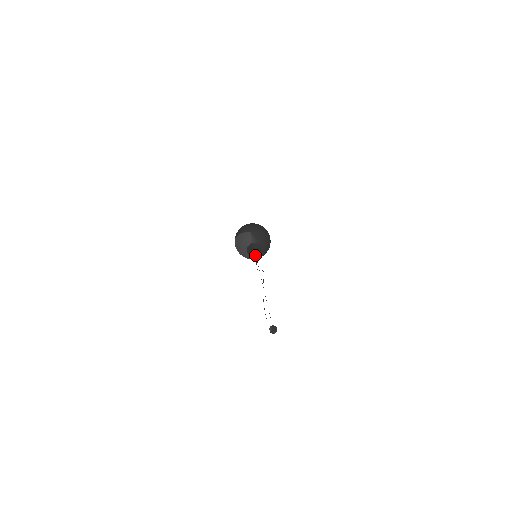
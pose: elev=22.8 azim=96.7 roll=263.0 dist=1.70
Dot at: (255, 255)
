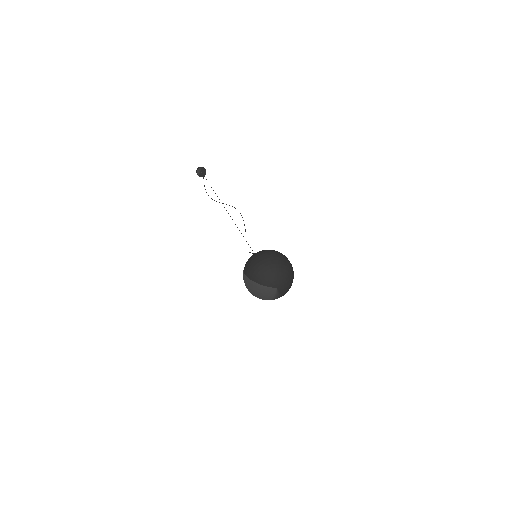
Dot at: occluded
